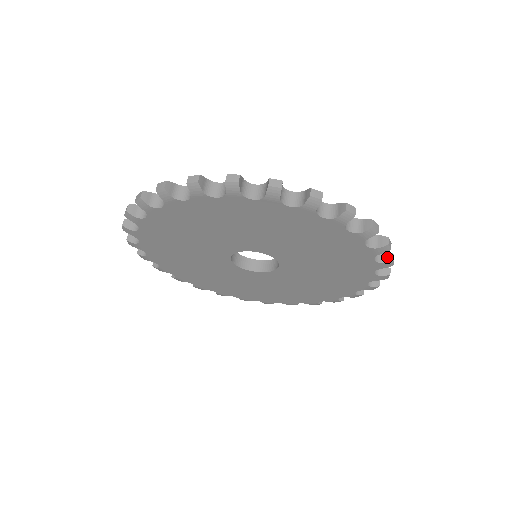
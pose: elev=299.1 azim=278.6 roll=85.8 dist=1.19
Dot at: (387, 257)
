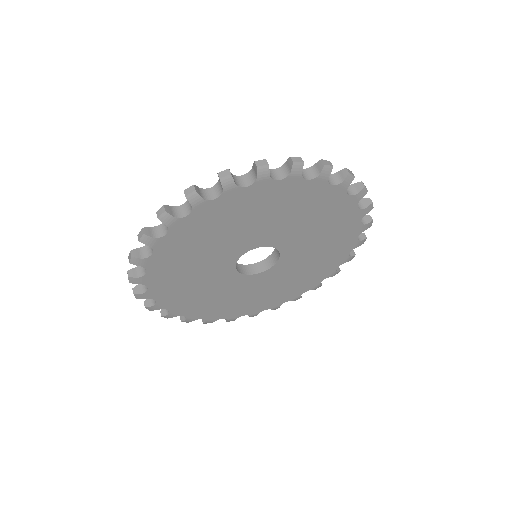
Dot at: (366, 202)
